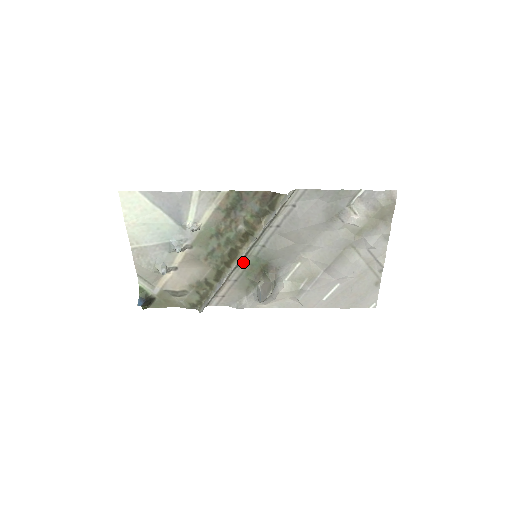
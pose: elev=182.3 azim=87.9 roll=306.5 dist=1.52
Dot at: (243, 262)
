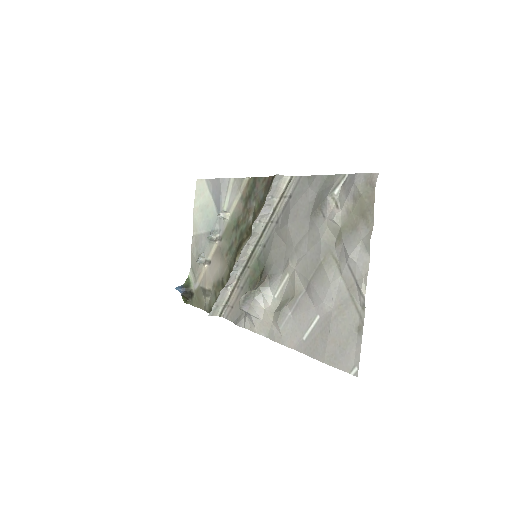
Dot at: (249, 265)
